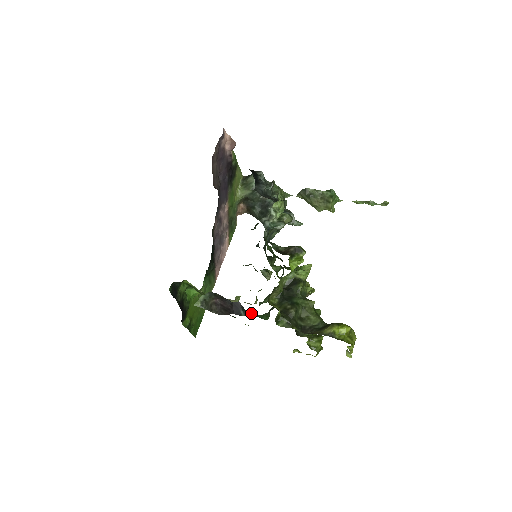
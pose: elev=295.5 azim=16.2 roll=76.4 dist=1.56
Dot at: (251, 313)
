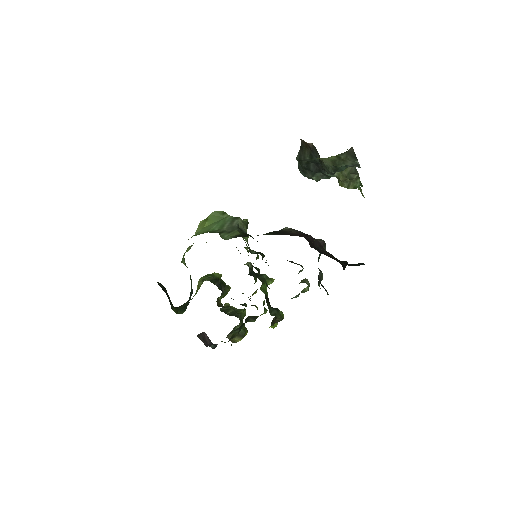
Dot at: occluded
